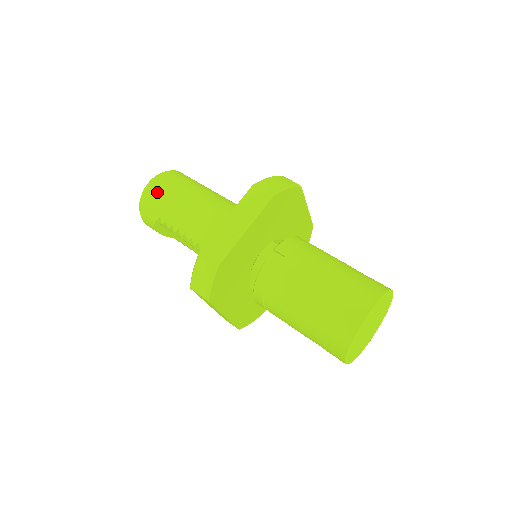
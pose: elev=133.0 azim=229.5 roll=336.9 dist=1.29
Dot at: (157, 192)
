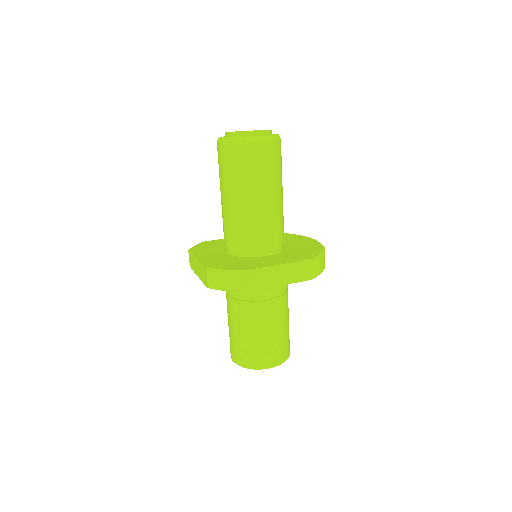
Dot at: (218, 156)
